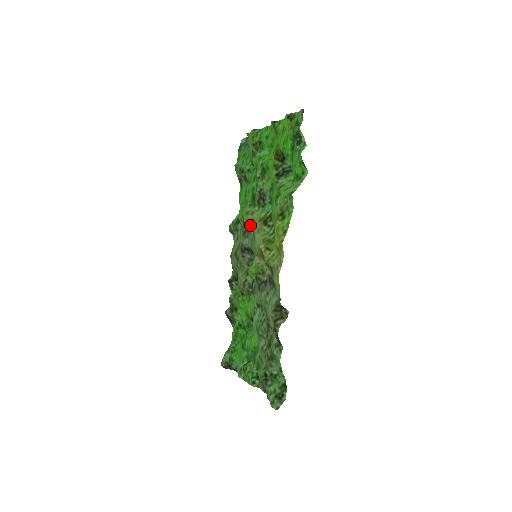
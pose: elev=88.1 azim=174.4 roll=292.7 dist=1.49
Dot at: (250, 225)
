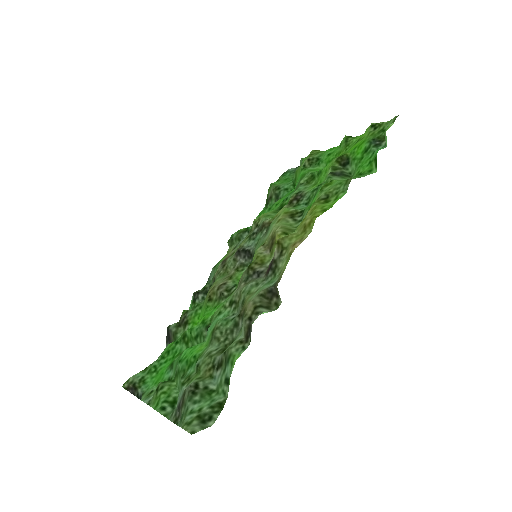
Dot at: (266, 223)
